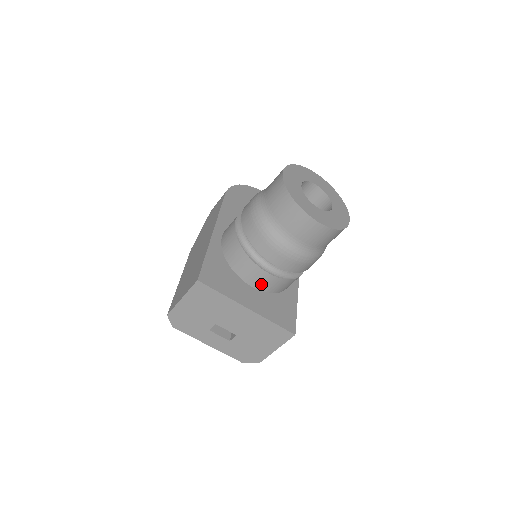
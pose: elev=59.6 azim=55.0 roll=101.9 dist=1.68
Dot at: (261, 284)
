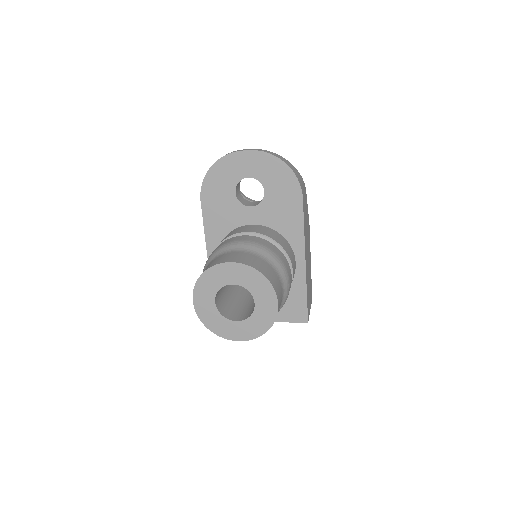
Dot at: occluded
